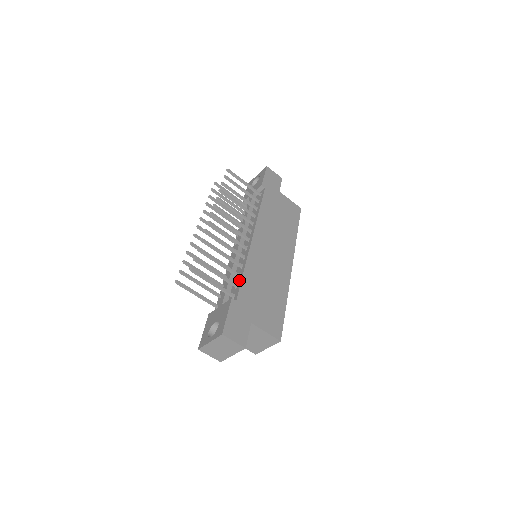
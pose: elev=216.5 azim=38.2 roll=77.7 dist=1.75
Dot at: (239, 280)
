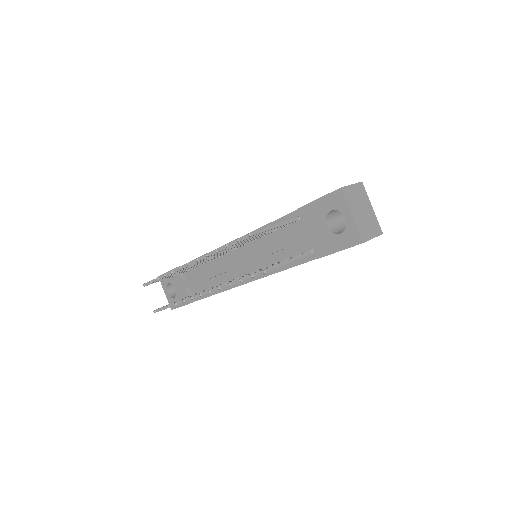
Dot at: occluded
